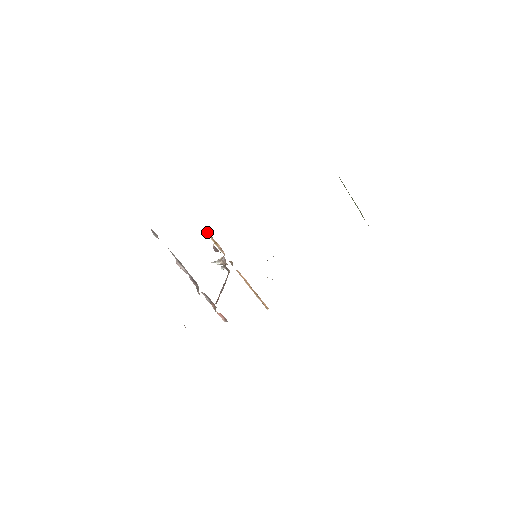
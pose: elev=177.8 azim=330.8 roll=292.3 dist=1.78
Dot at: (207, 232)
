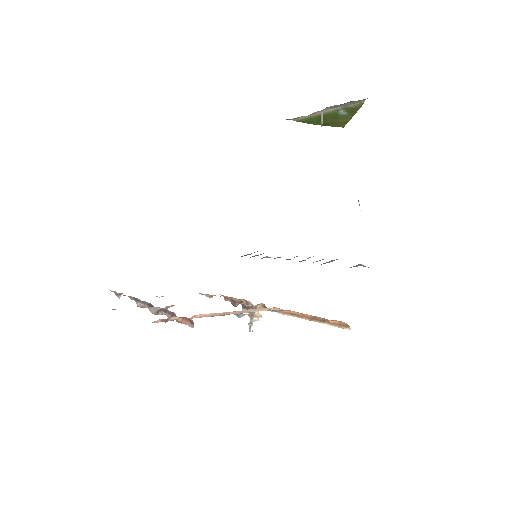
Dot at: (228, 299)
